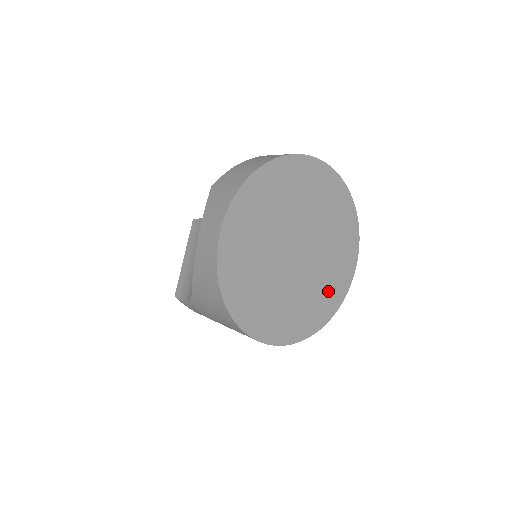
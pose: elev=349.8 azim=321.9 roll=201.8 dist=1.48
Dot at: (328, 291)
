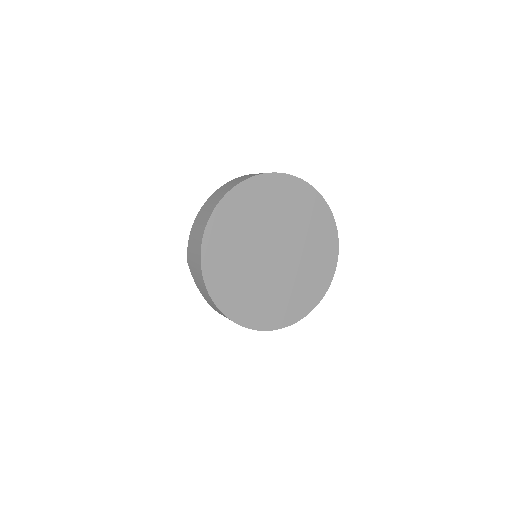
Dot at: (320, 247)
